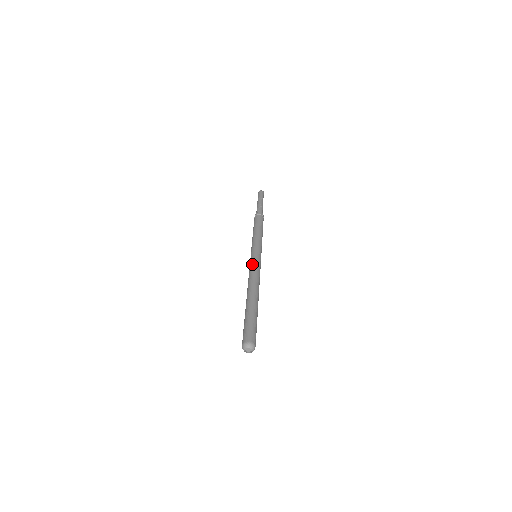
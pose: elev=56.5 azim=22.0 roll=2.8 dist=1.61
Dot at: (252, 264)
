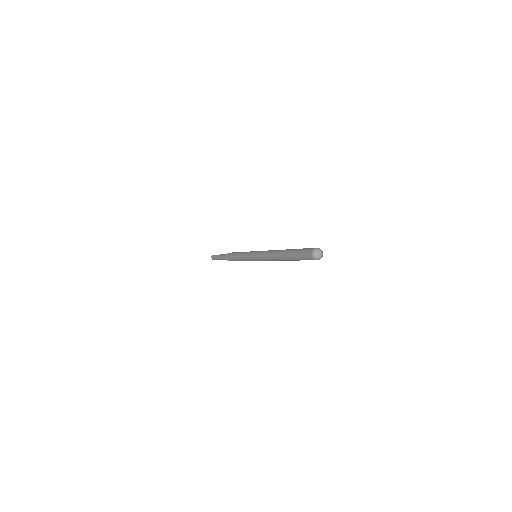
Dot at: occluded
